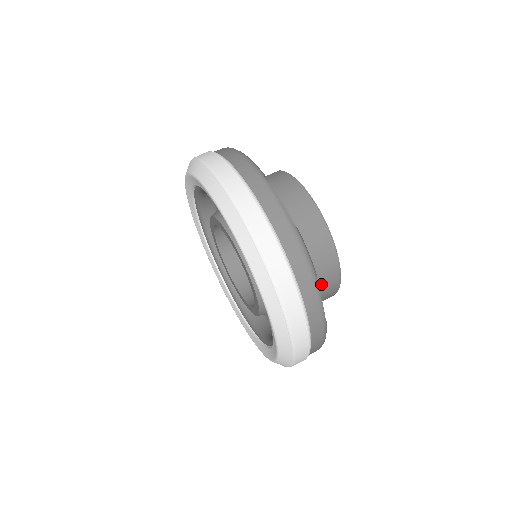
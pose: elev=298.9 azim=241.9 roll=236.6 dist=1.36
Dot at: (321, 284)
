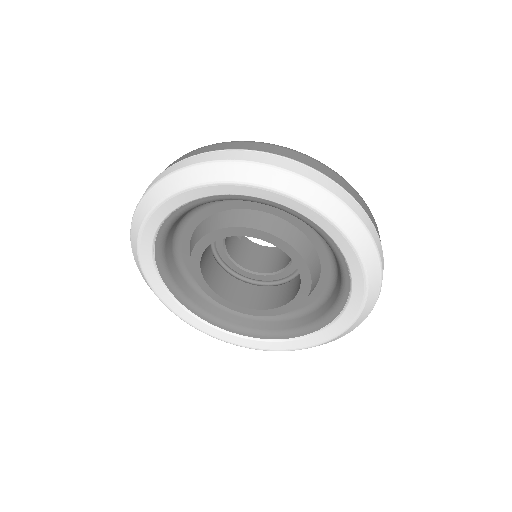
Dot at: occluded
